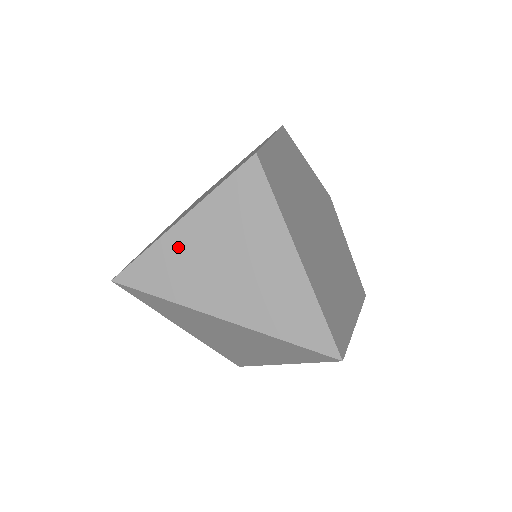
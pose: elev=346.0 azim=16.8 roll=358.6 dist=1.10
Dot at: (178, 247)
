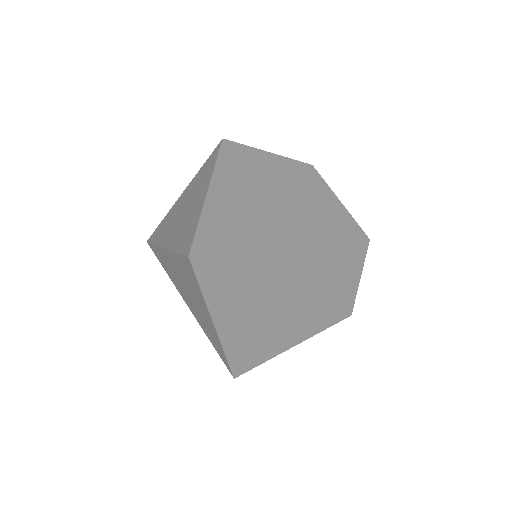
Dot at: (174, 209)
